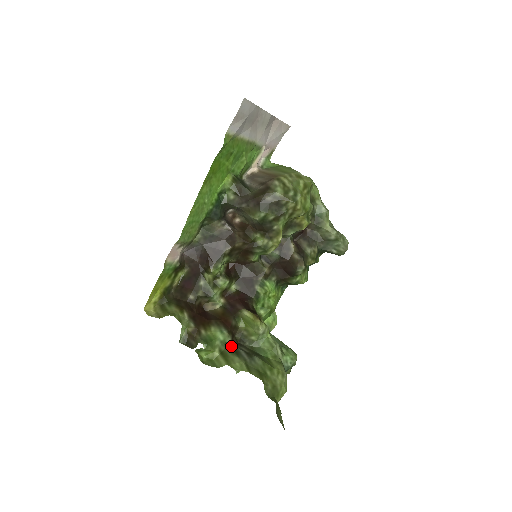
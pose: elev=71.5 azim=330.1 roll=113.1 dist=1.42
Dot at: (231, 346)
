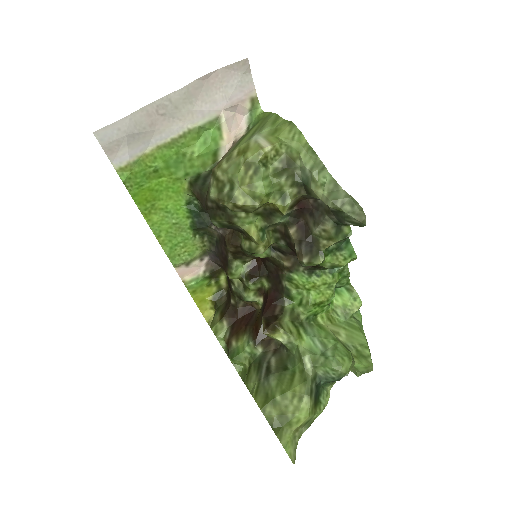
Dot at: (259, 358)
